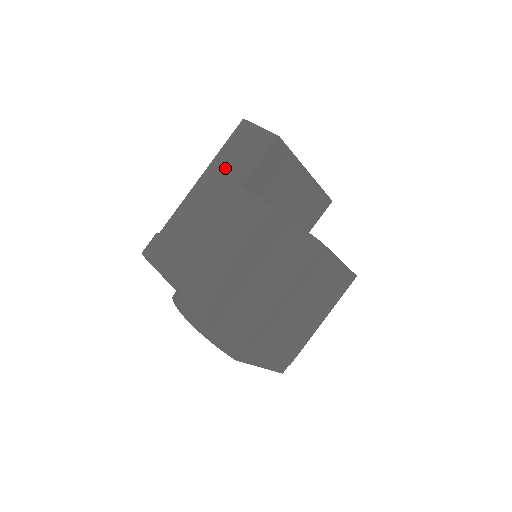
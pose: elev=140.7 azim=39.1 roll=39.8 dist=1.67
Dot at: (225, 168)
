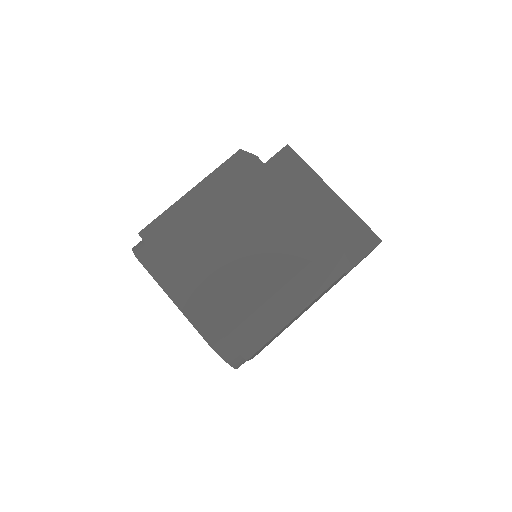
Dot at: occluded
